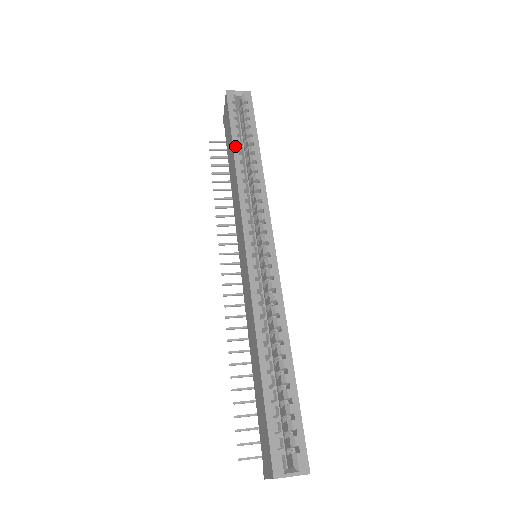
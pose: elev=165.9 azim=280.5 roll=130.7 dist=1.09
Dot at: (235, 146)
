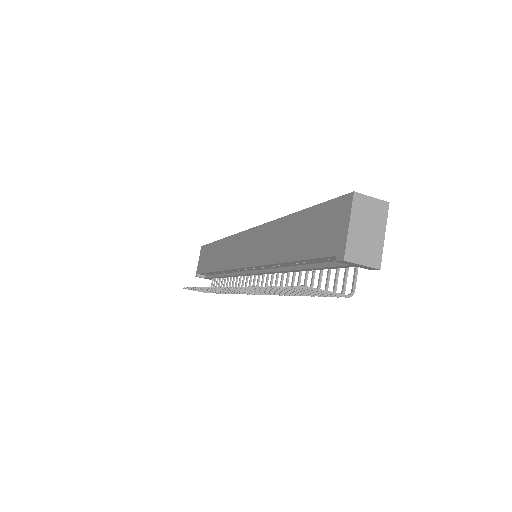
Dot at: occluded
